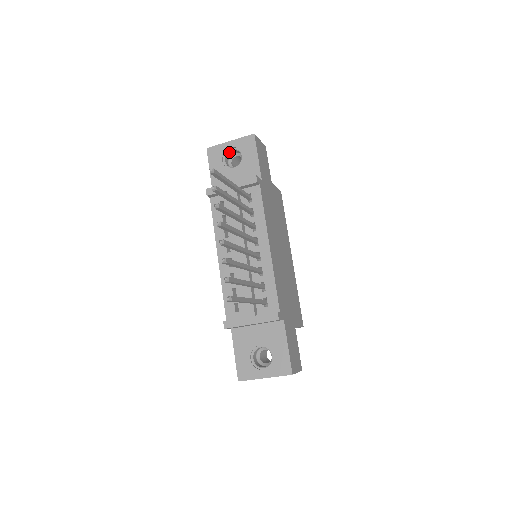
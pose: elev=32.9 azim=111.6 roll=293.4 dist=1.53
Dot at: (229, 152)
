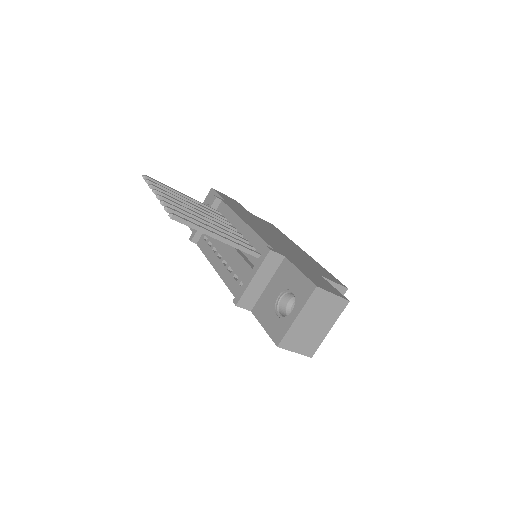
Dot at: occluded
